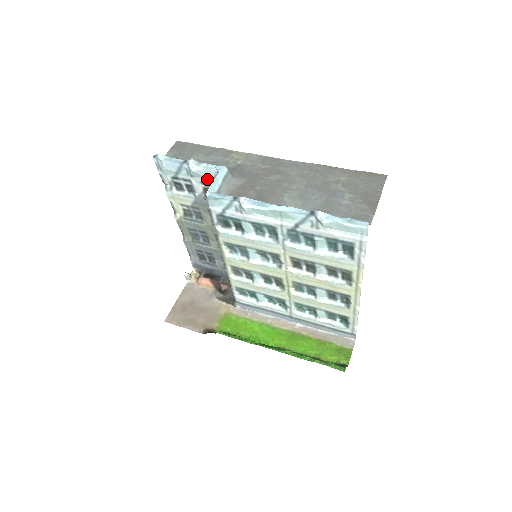
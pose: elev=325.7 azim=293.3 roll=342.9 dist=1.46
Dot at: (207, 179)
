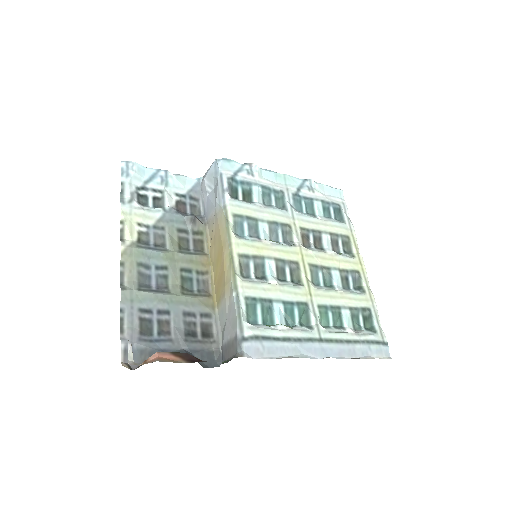
Dot at: (184, 190)
